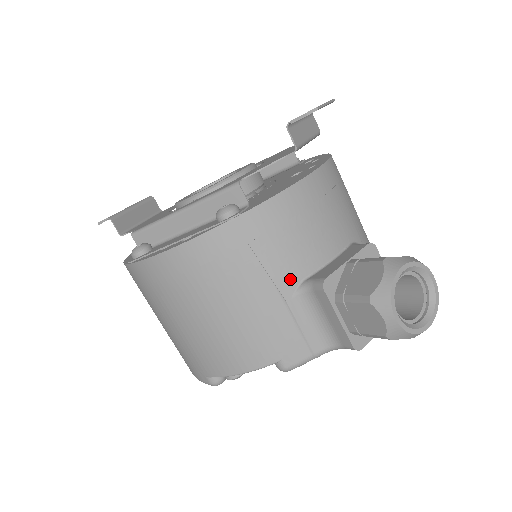
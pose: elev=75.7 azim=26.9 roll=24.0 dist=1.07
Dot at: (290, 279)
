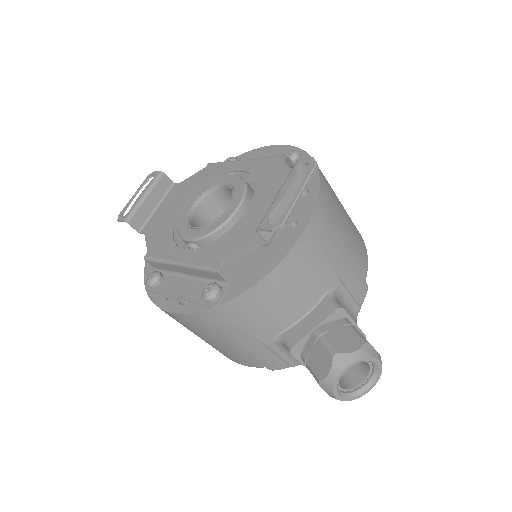
Dot at: (268, 334)
